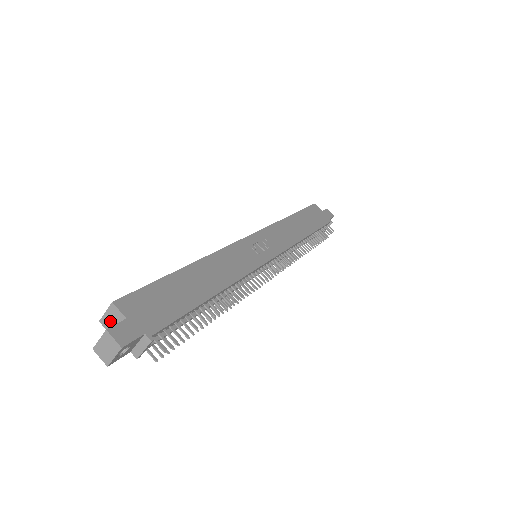
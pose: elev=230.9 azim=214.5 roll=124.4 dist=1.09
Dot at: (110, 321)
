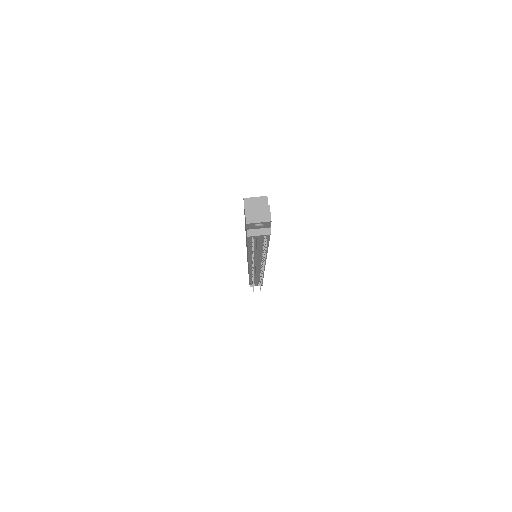
Dot at: (254, 204)
